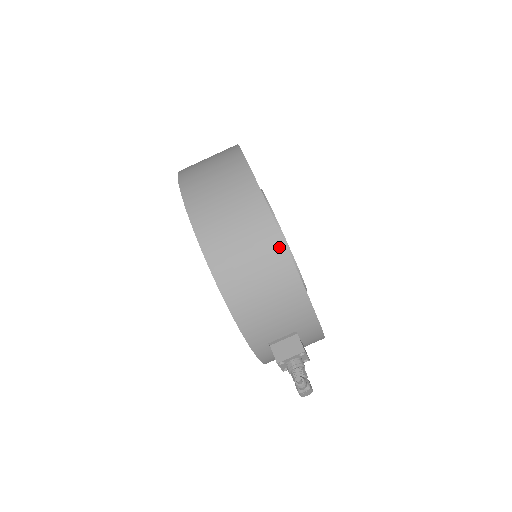
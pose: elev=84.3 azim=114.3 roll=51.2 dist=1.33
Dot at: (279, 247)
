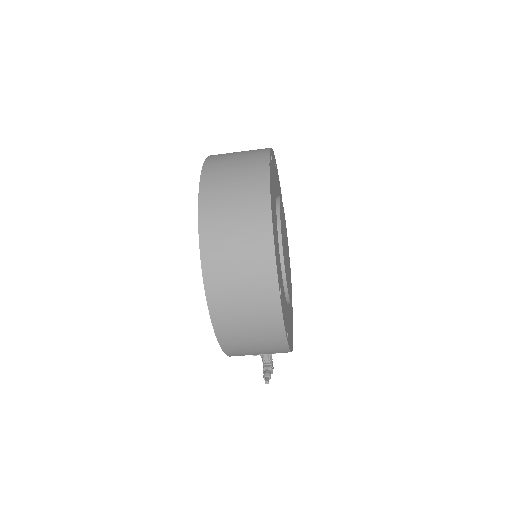
Dot at: (283, 347)
